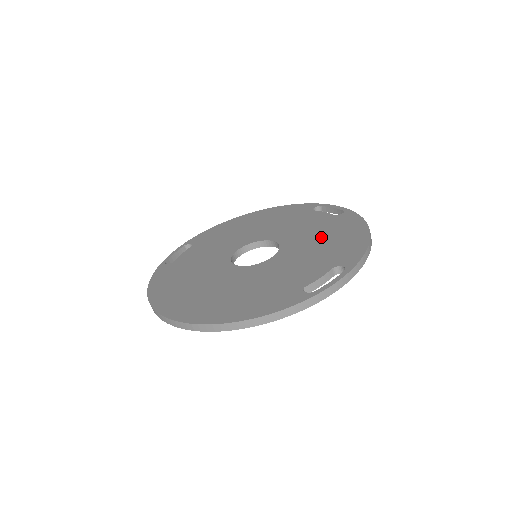
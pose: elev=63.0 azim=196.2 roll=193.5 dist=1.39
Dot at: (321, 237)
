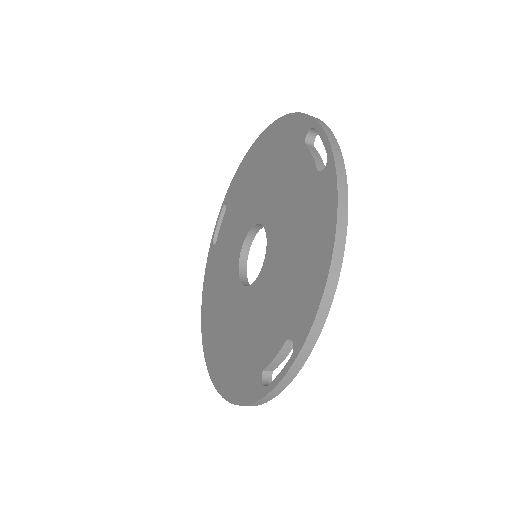
Dot at: (294, 243)
